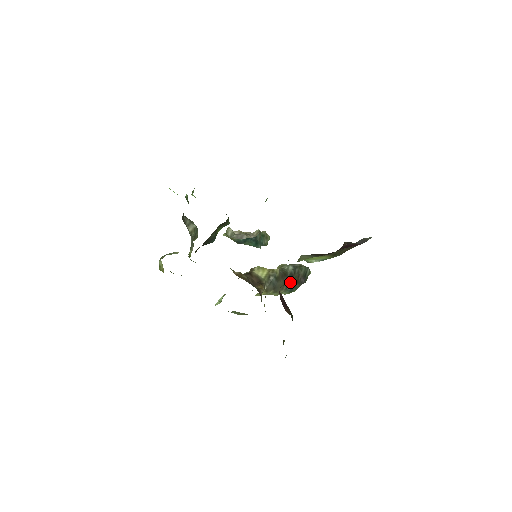
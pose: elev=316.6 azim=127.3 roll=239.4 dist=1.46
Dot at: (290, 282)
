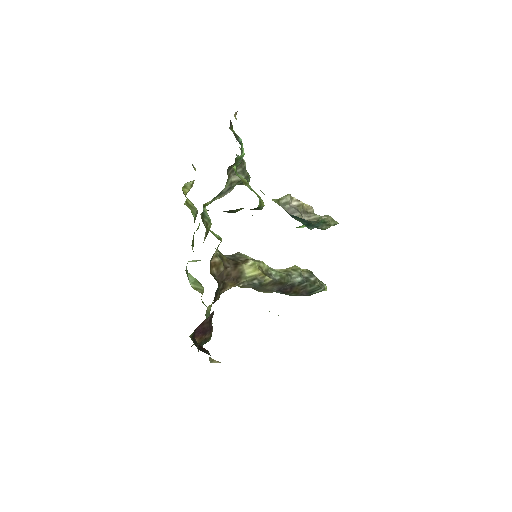
Dot at: (285, 289)
